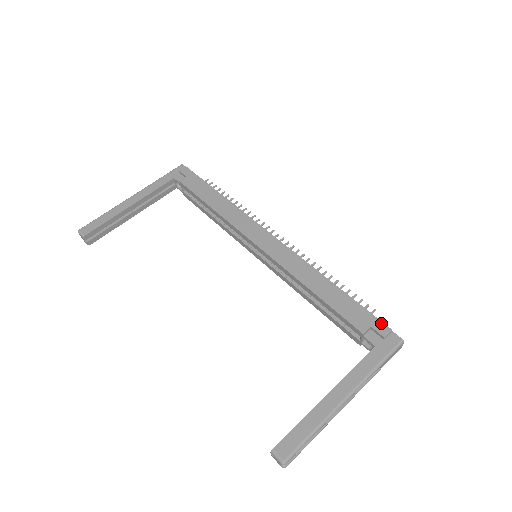
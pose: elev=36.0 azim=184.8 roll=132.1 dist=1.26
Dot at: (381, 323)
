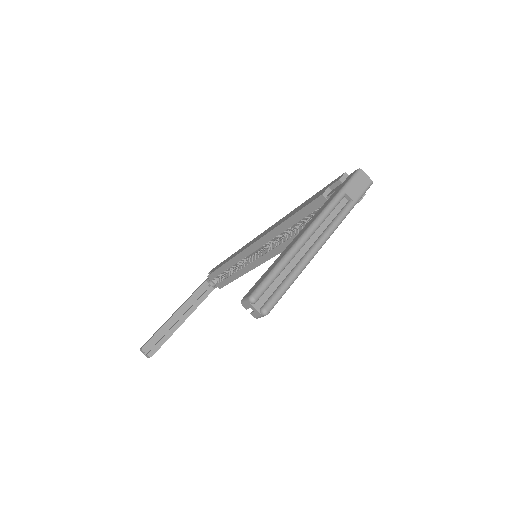
Dot at: (336, 179)
